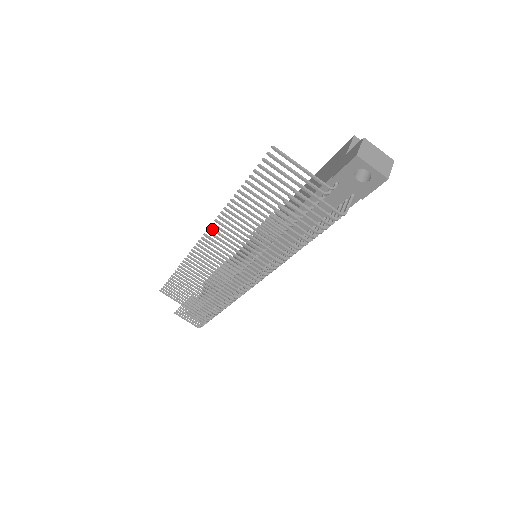
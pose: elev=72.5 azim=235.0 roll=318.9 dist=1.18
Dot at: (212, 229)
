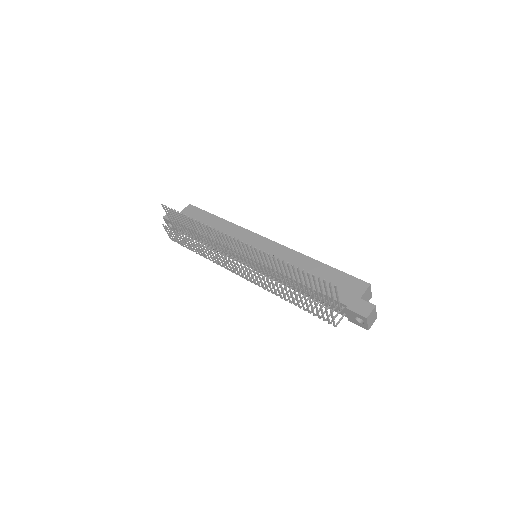
Dot at: (251, 247)
